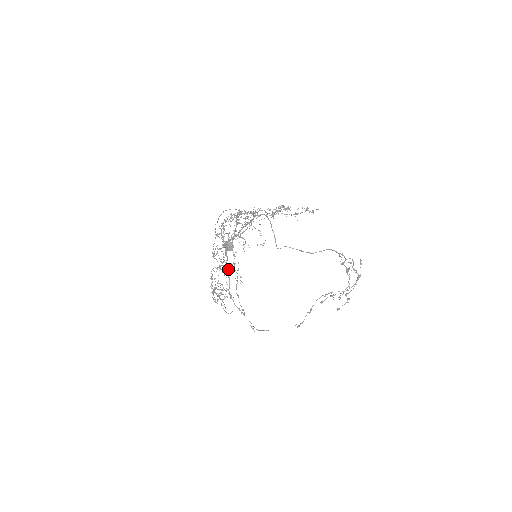
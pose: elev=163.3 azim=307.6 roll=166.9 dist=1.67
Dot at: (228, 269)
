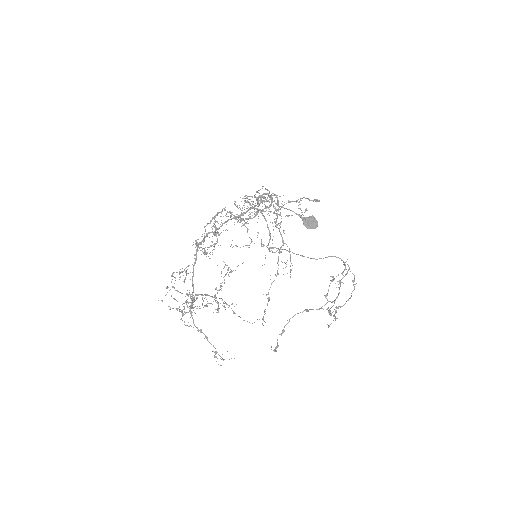
Dot at: (185, 277)
